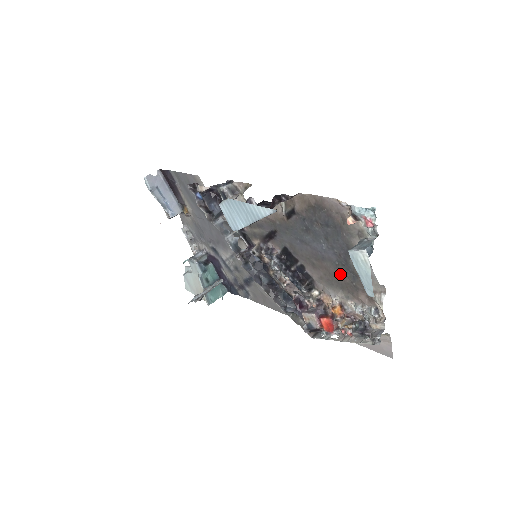
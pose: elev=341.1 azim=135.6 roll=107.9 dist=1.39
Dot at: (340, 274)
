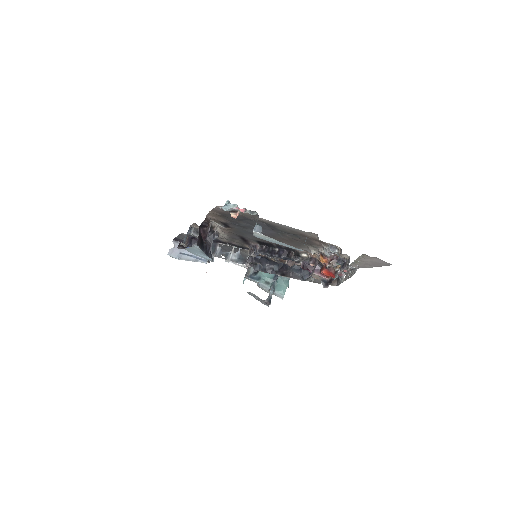
Dot at: (291, 238)
